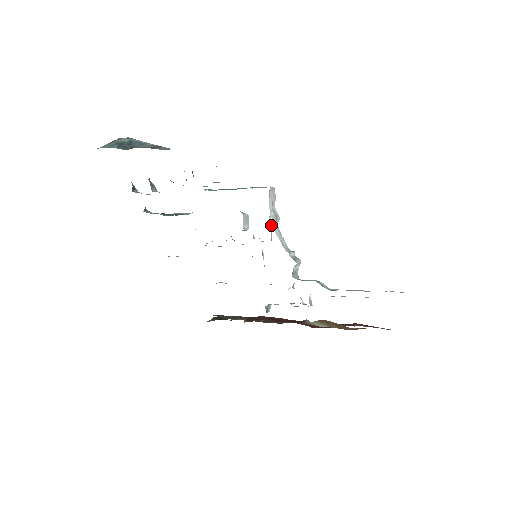
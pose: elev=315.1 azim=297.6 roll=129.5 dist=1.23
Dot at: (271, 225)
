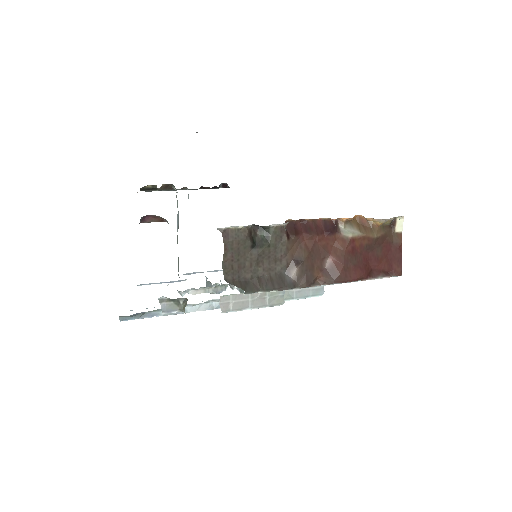
Dot at: occluded
